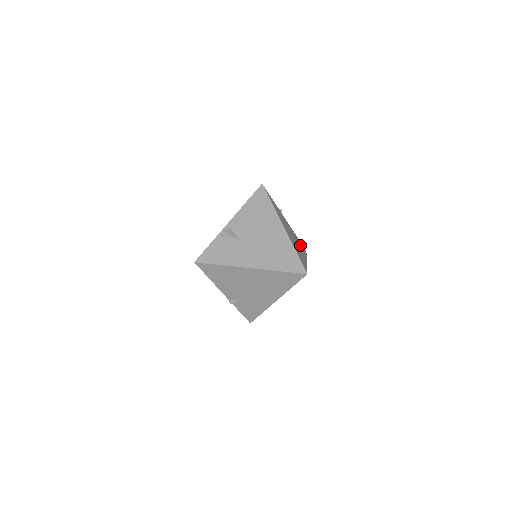
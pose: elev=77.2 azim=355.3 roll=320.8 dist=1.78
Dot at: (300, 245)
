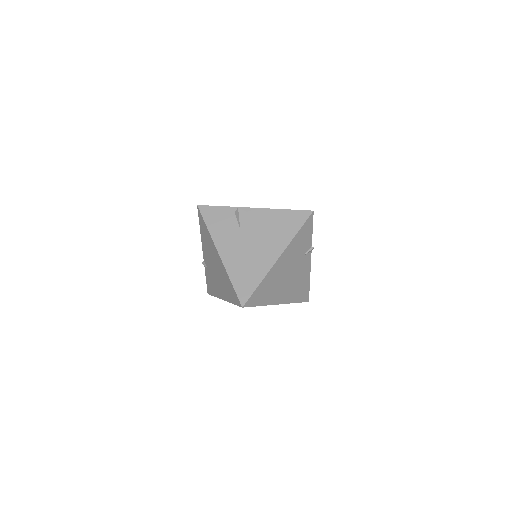
Dot at: (299, 290)
